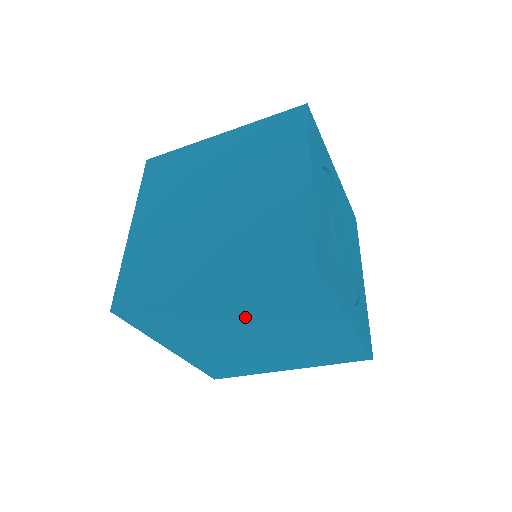
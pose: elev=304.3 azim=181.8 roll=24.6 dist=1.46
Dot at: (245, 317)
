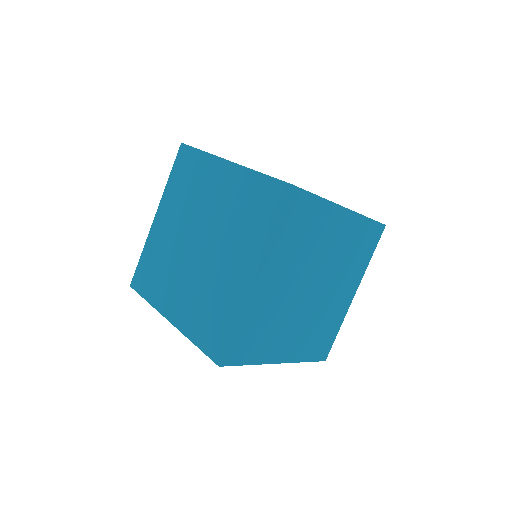
Dot at: (293, 274)
